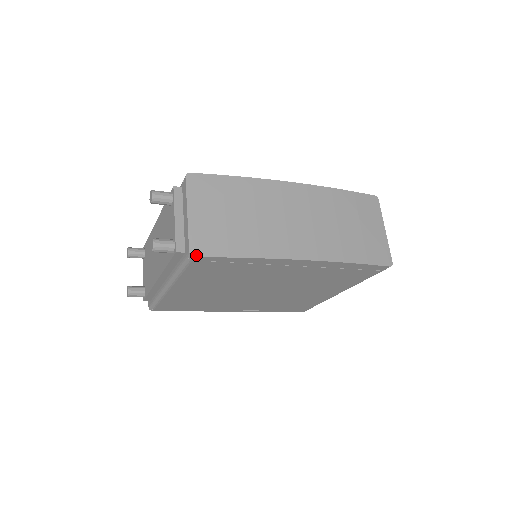
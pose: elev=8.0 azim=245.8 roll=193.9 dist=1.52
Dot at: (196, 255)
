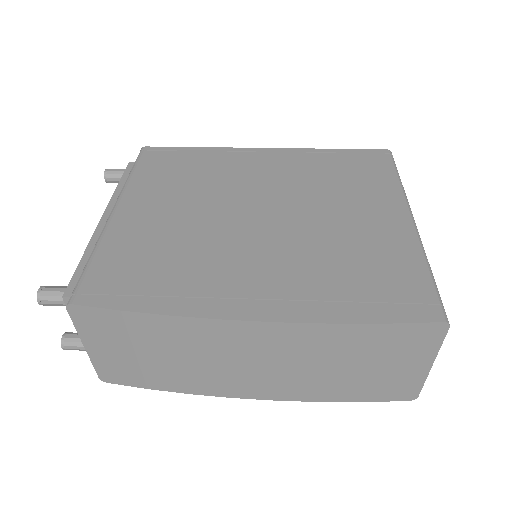
Dot at: (107, 382)
